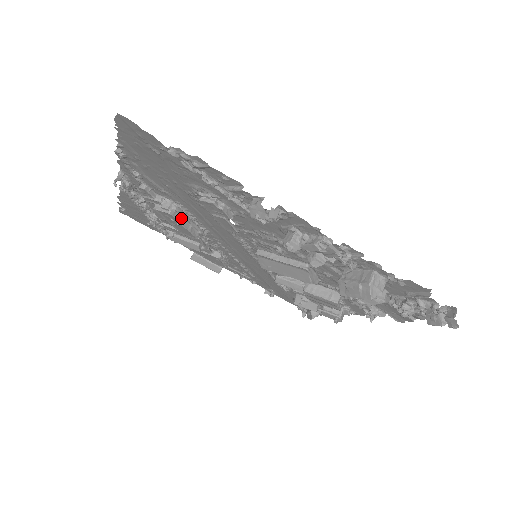
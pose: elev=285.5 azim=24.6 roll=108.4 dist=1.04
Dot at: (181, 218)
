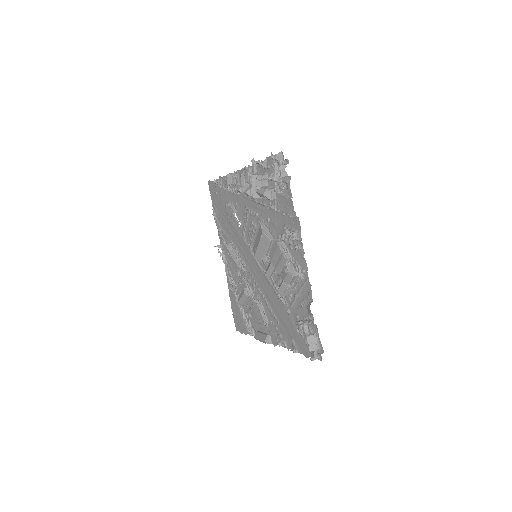
Dot at: (232, 252)
